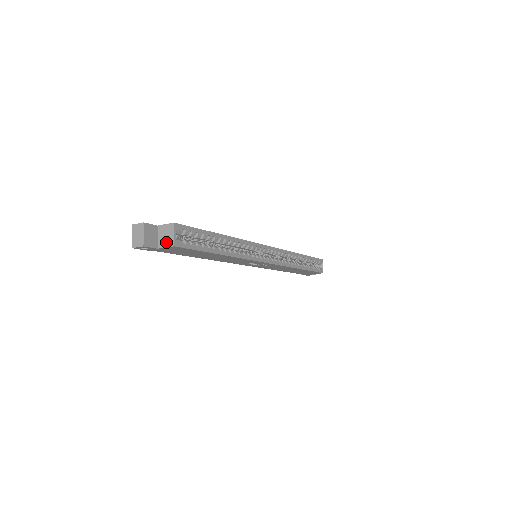
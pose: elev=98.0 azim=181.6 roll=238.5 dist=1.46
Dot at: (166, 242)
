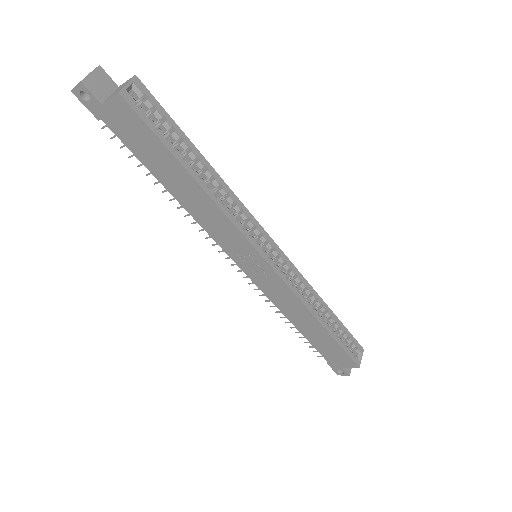
Dot at: (114, 94)
